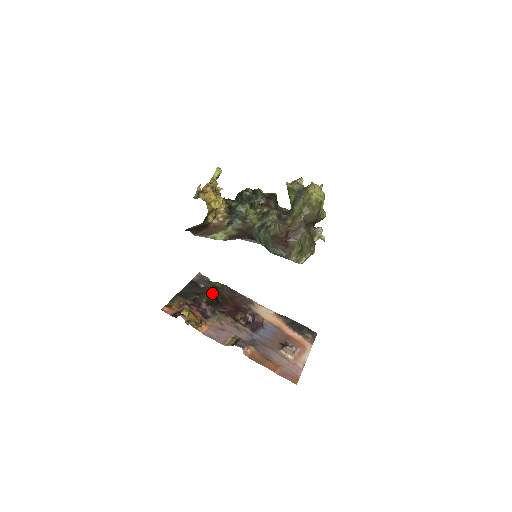
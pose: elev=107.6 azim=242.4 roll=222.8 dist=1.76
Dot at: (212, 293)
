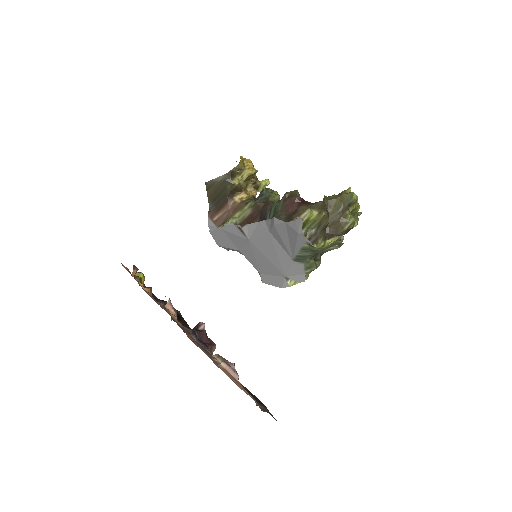
Dot at: occluded
